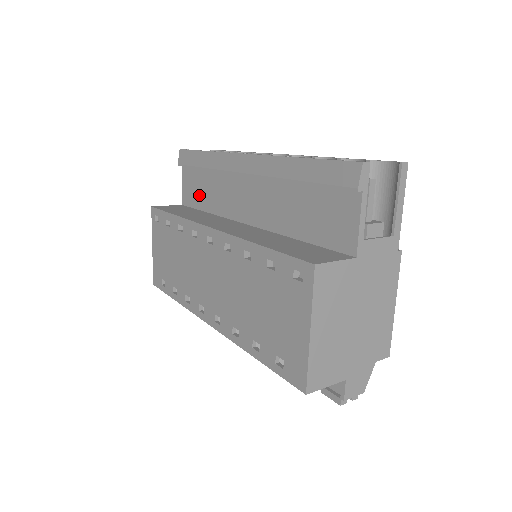
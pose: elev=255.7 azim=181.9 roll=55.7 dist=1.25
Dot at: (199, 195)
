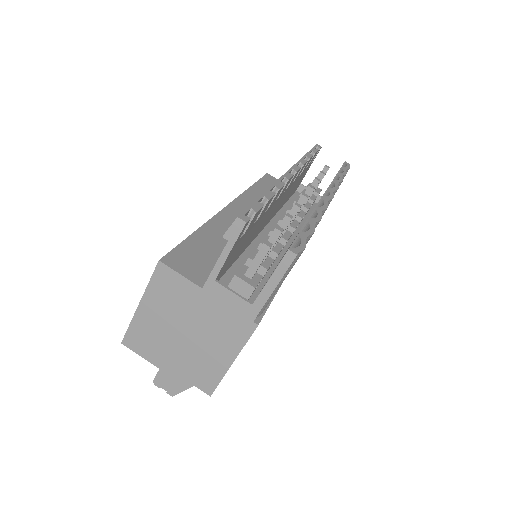
Dot at: occluded
